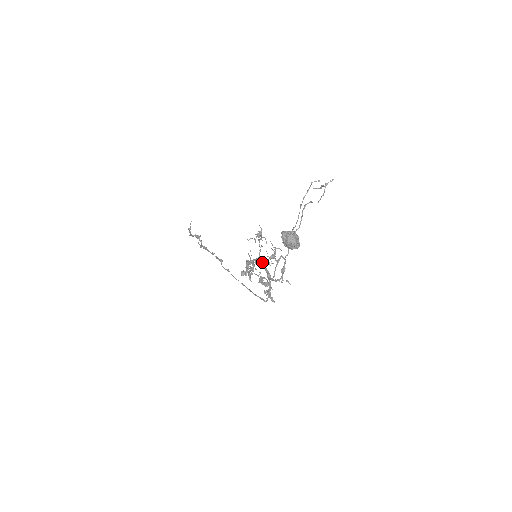
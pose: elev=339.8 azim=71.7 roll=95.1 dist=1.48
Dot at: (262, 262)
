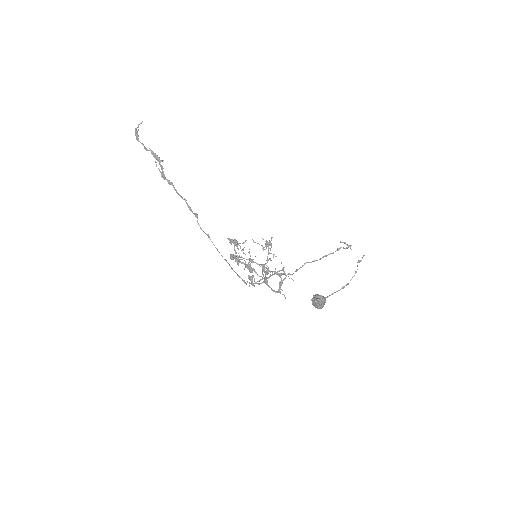
Dot at: (264, 270)
